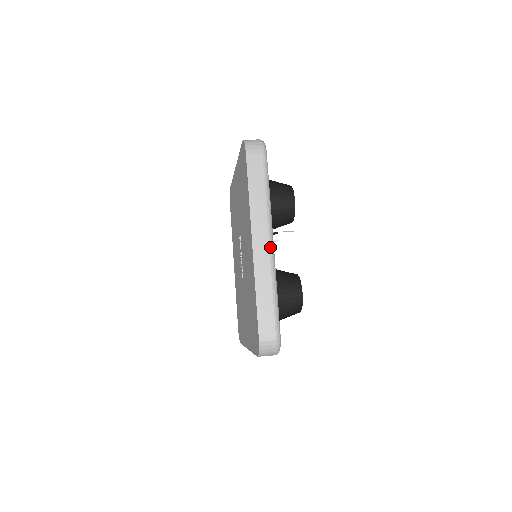
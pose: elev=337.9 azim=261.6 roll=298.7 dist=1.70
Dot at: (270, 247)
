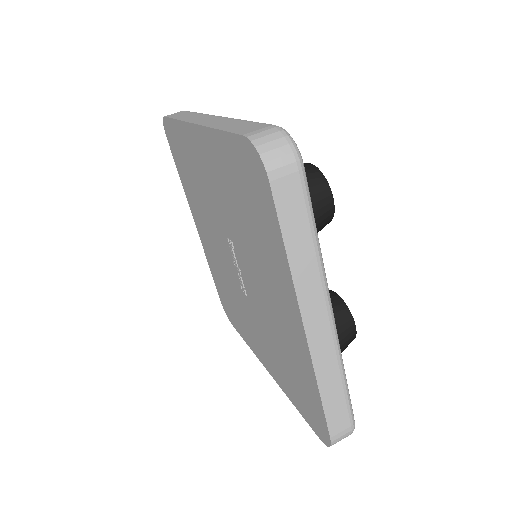
Dot at: (331, 324)
